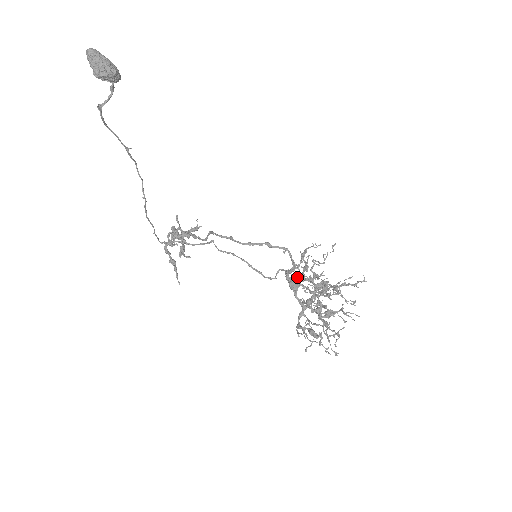
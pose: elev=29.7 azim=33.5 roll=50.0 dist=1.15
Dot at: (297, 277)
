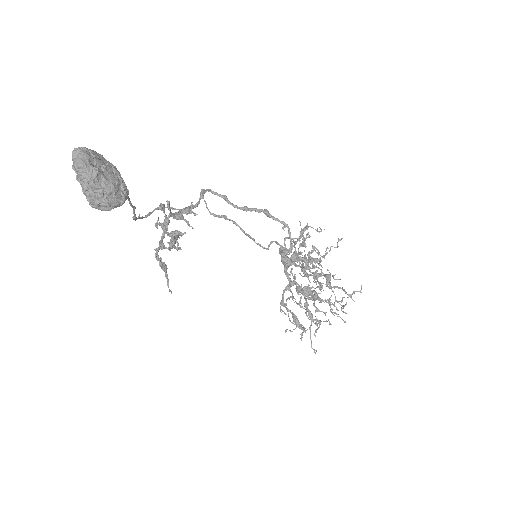
Dot at: (291, 256)
